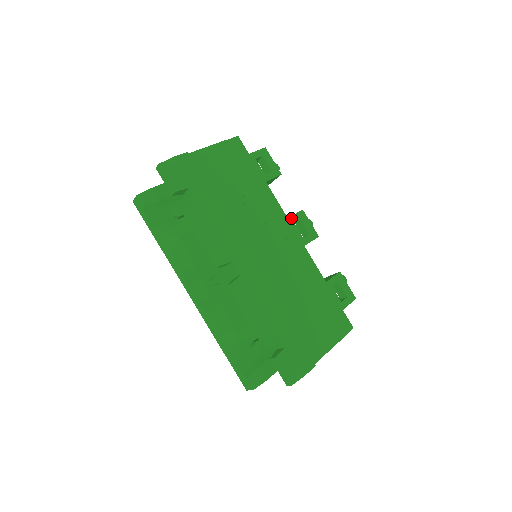
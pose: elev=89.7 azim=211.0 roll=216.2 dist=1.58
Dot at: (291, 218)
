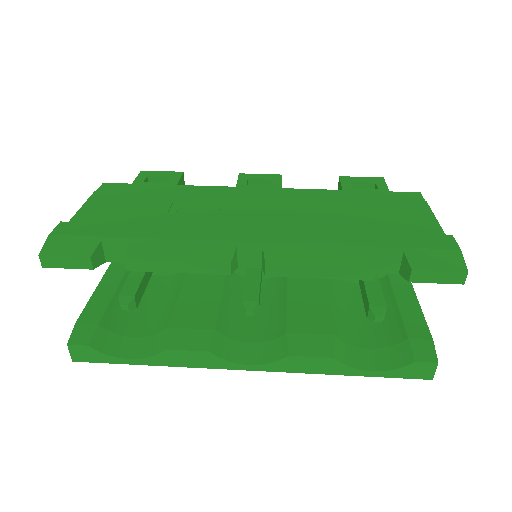
Dot at: (239, 185)
